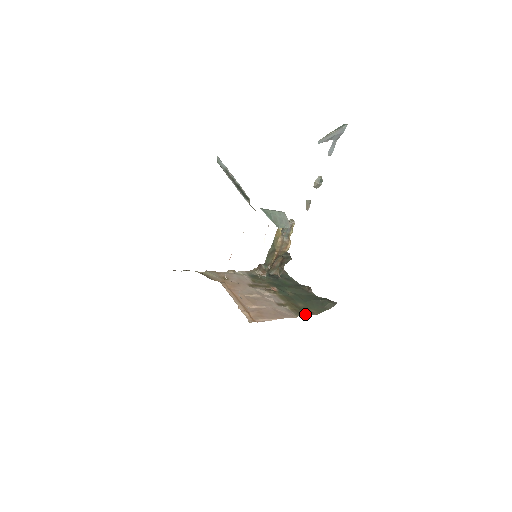
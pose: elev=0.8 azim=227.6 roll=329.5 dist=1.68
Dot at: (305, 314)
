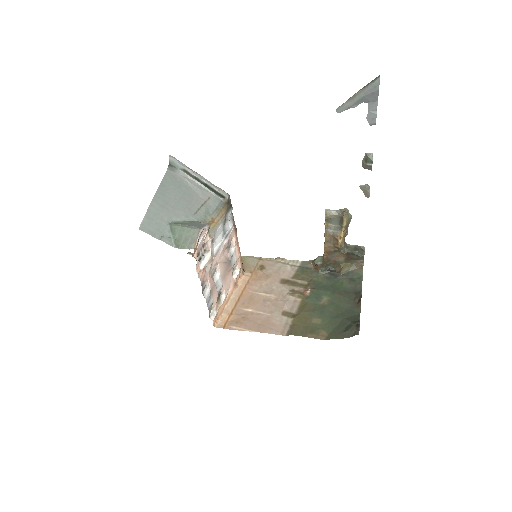
Dot at: (301, 335)
